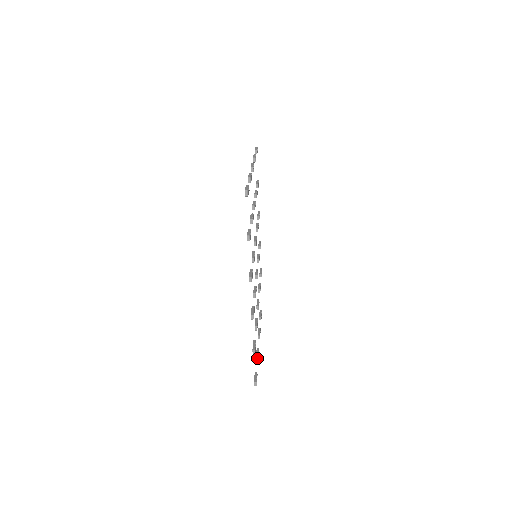
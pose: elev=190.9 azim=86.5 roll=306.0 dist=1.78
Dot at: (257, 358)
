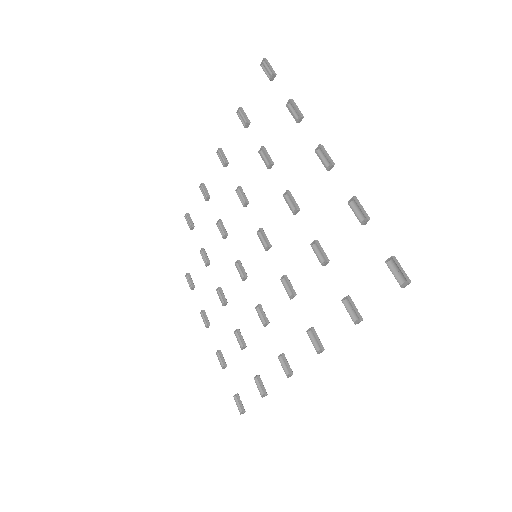
Dot at: (225, 367)
